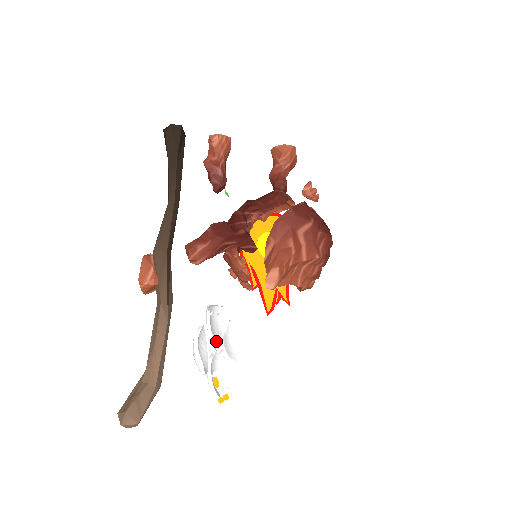
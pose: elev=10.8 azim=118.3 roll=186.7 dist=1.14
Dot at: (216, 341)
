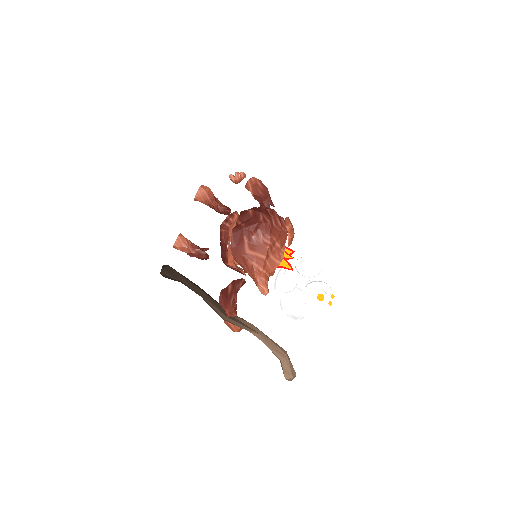
Dot at: (298, 285)
